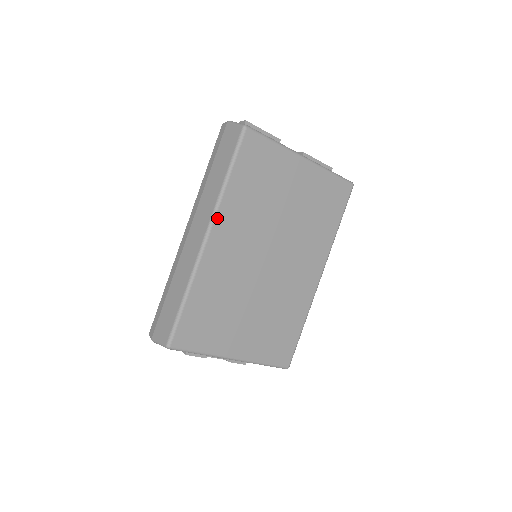
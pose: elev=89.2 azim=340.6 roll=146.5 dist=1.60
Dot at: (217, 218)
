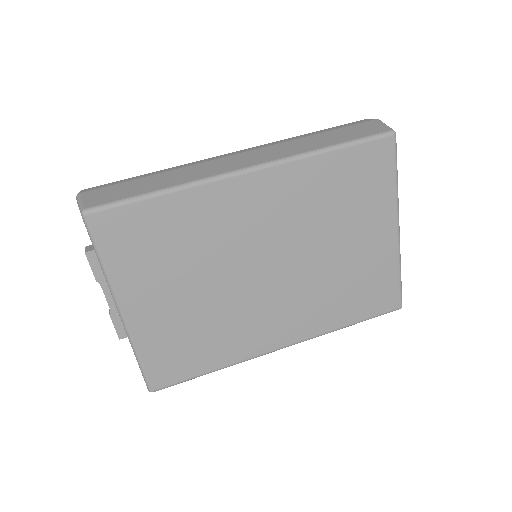
Dot at: (278, 168)
